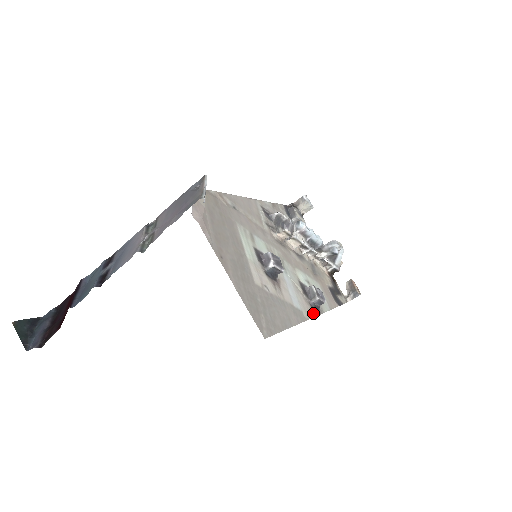
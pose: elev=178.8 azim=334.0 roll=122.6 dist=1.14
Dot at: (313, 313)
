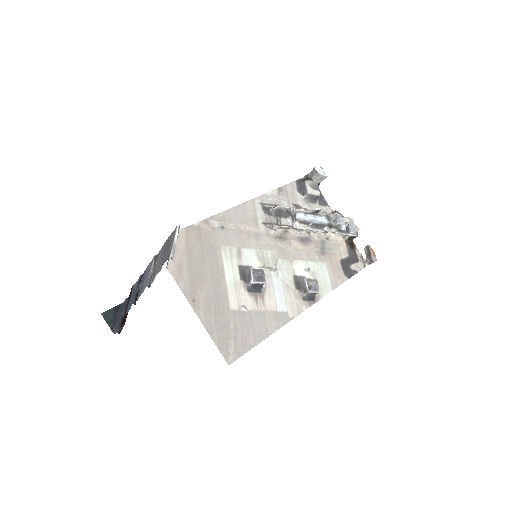
Dot at: (304, 307)
